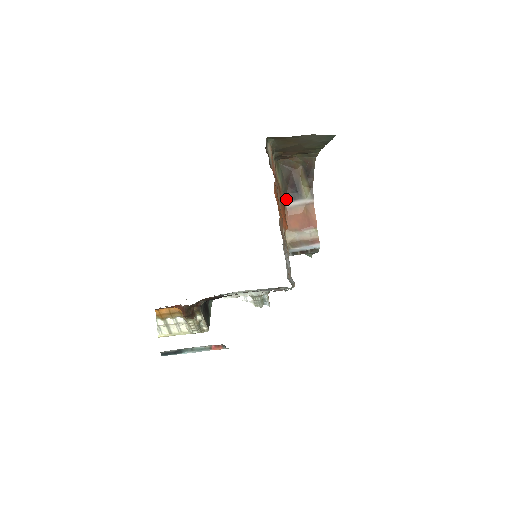
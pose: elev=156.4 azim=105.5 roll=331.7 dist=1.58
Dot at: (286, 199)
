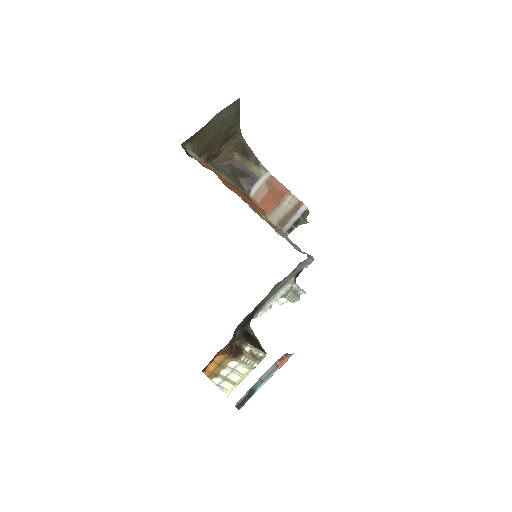
Dot at: (245, 190)
